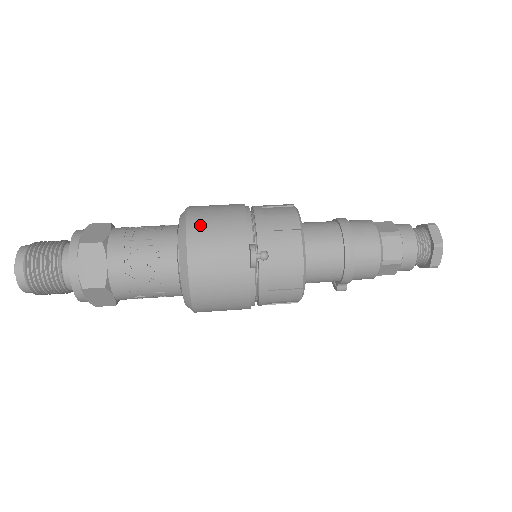
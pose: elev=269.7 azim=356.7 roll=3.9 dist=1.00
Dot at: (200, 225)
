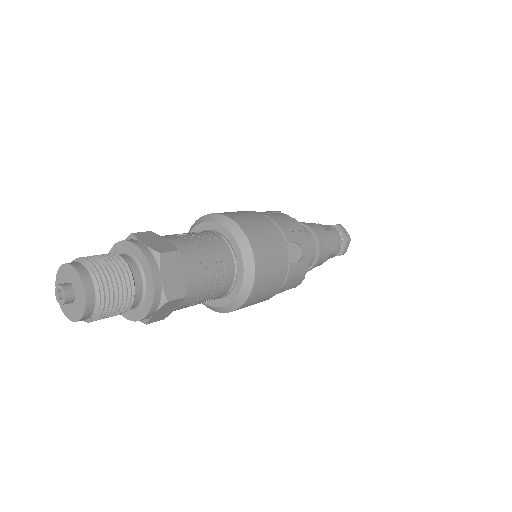
Dot at: (251, 229)
